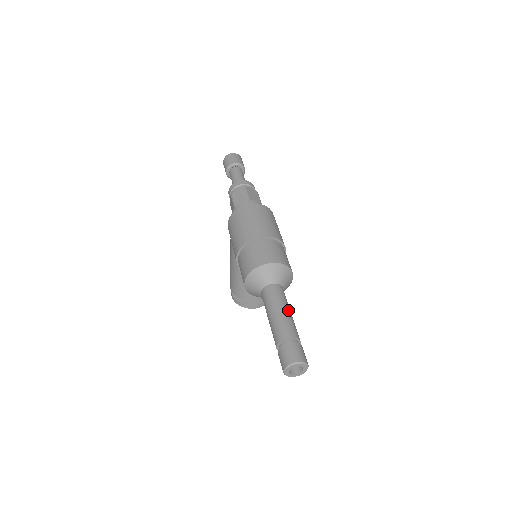
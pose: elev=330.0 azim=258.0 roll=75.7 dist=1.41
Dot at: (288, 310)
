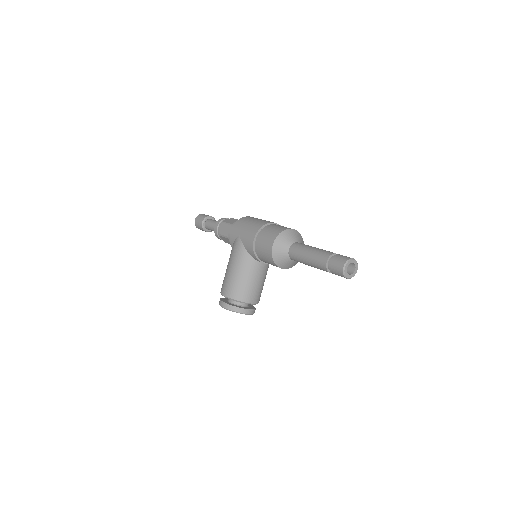
Dot at: occluded
